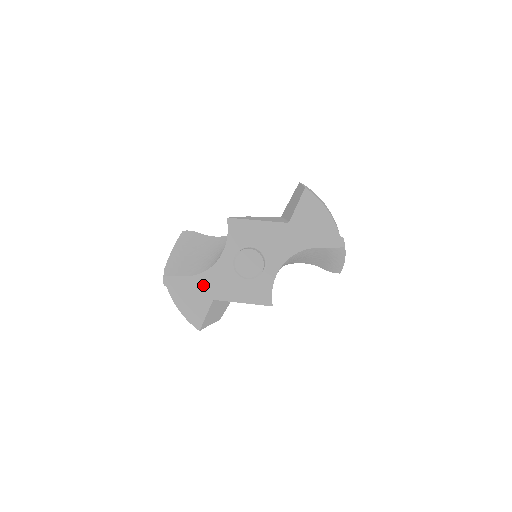
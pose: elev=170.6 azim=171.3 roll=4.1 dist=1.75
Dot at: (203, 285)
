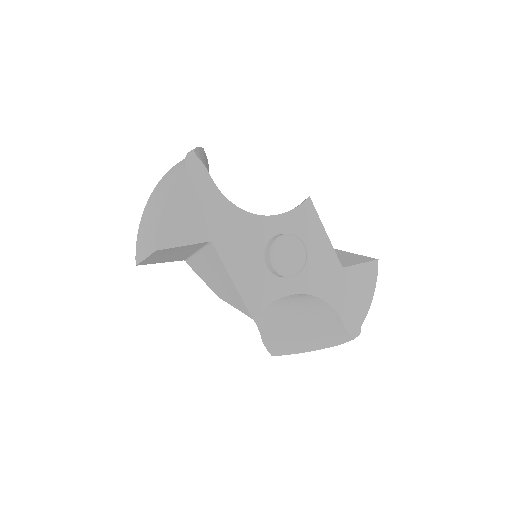
Dot at: (221, 215)
